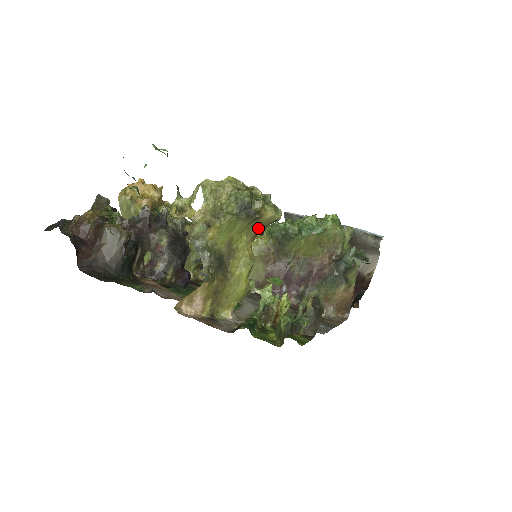
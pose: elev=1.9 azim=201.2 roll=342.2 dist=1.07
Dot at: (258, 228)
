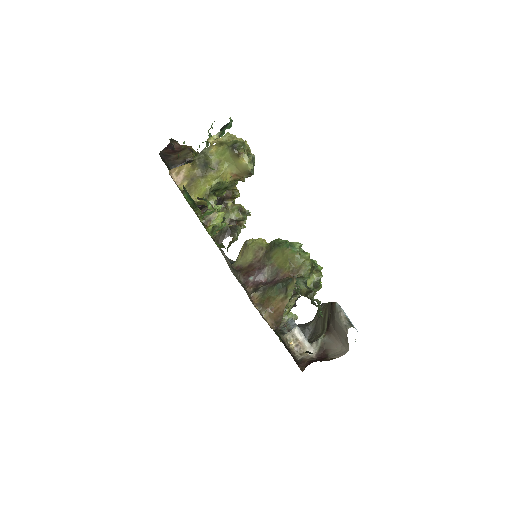
Dot at: (238, 171)
